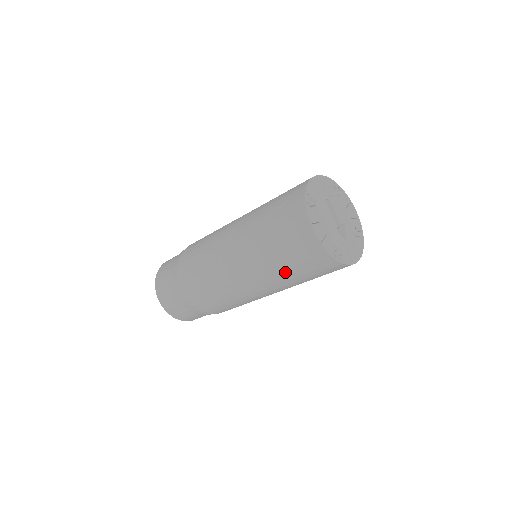
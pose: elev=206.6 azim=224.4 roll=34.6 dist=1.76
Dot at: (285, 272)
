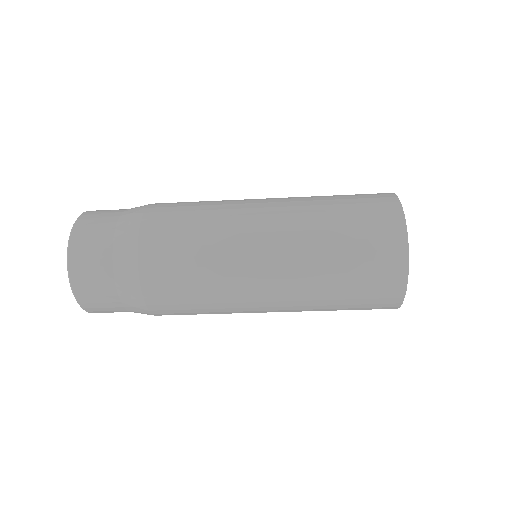
Dot at: (331, 245)
